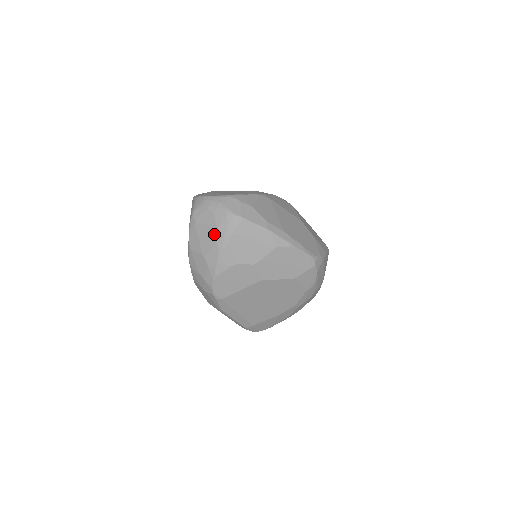
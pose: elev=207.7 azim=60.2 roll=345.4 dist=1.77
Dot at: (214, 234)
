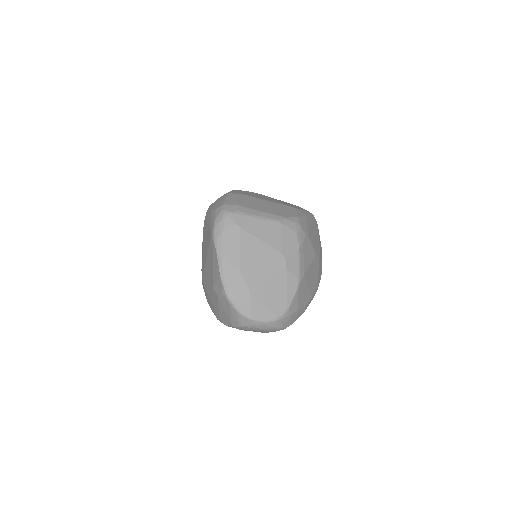
Dot at: occluded
